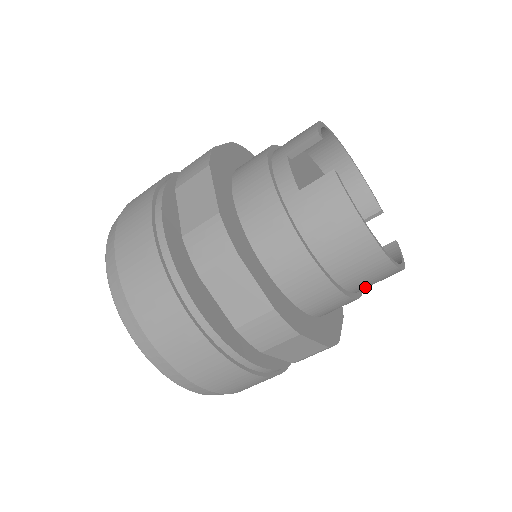
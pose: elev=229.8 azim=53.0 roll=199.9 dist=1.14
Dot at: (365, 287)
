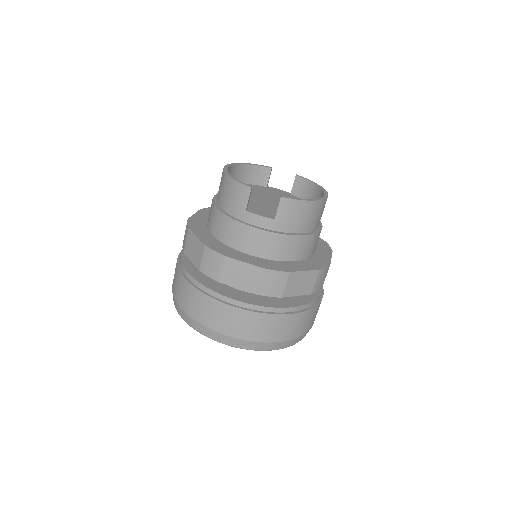
Dot at: occluded
